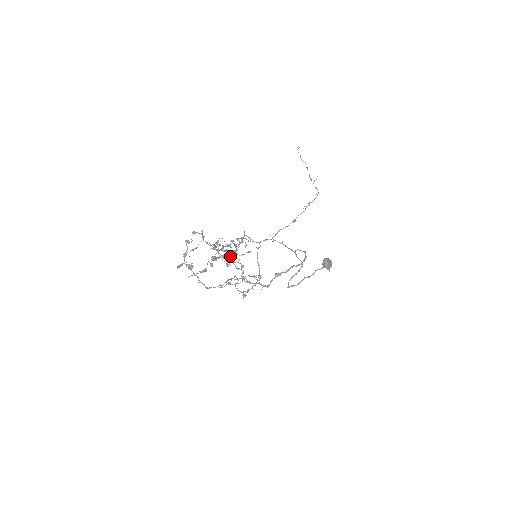
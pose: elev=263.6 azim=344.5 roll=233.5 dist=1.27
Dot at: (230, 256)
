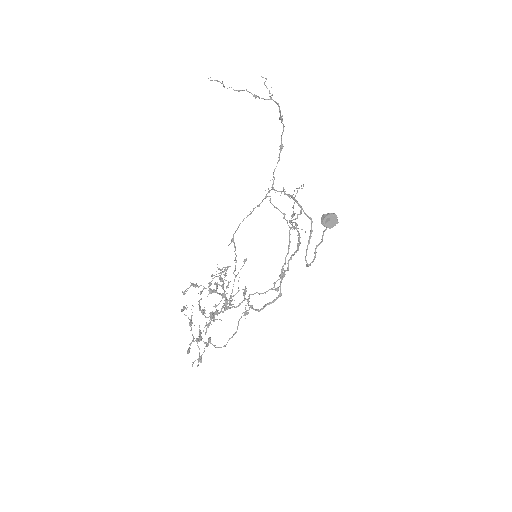
Dot at: (216, 319)
